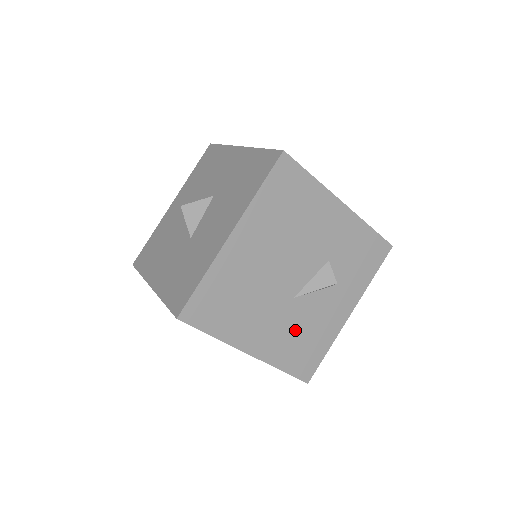
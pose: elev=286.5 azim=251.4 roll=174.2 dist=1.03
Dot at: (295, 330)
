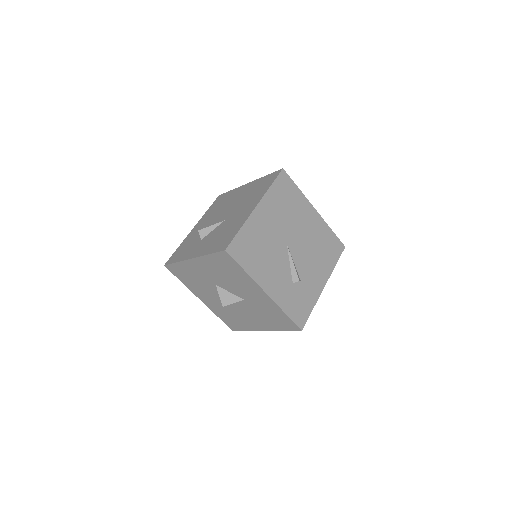
Dot at: occluded
